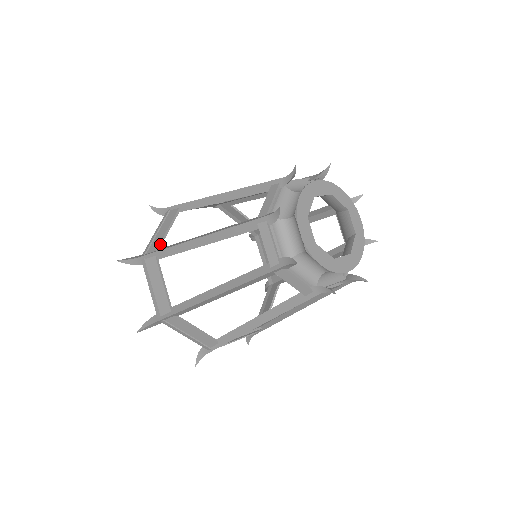
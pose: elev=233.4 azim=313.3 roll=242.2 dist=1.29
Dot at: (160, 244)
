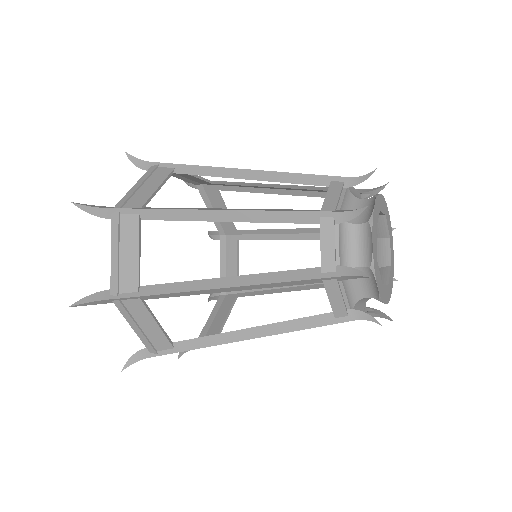
Dot at: occluded
